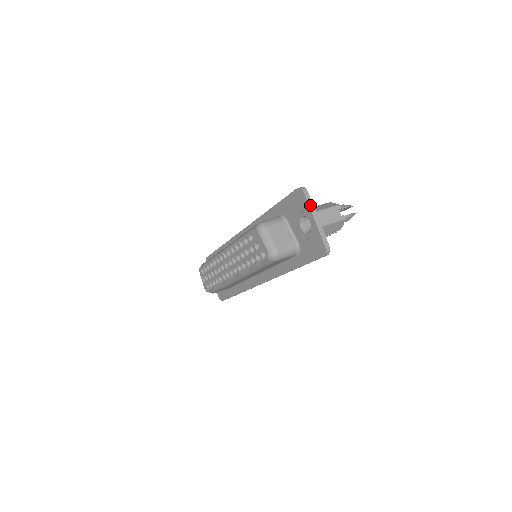
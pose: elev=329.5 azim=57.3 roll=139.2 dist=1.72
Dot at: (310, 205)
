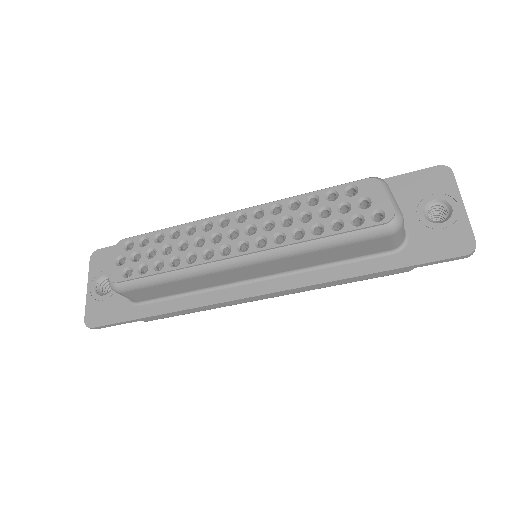
Dot at: (458, 188)
